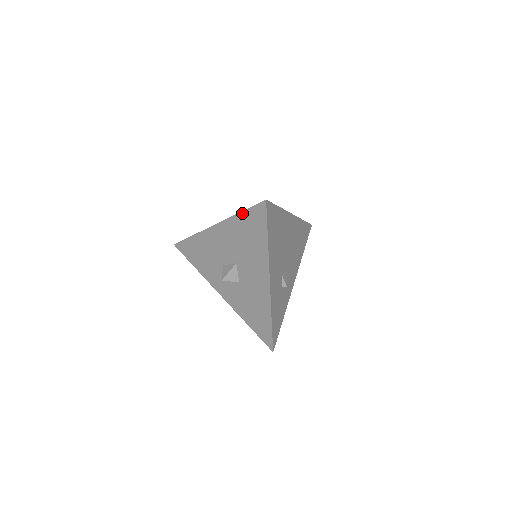
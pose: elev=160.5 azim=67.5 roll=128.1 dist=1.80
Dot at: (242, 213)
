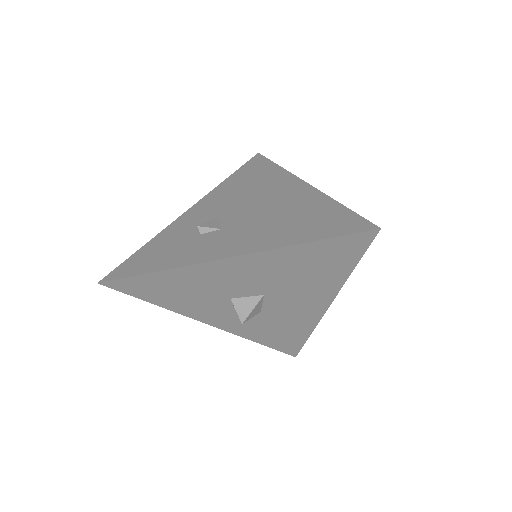
Dot at: (311, 244)
